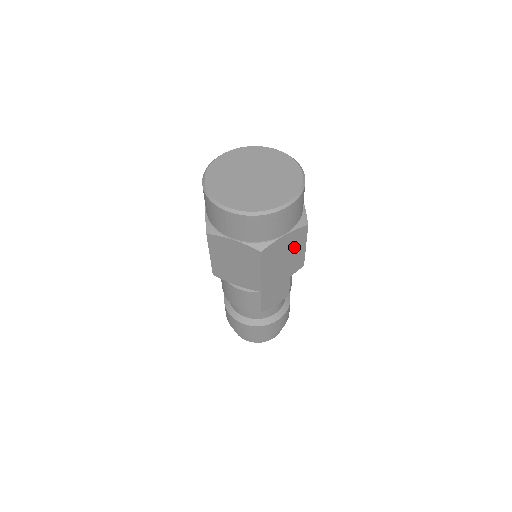
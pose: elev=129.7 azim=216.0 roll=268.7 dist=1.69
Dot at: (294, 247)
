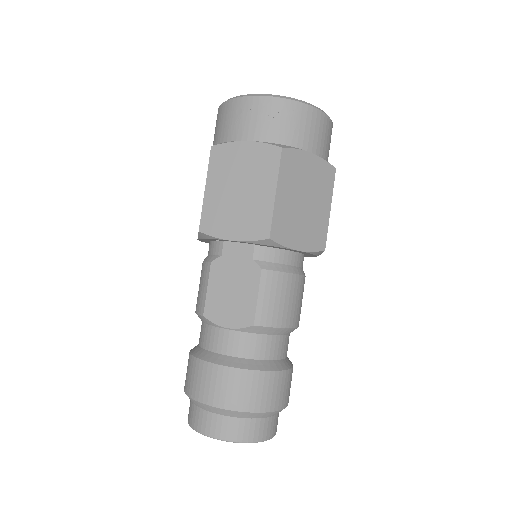
Dot at: (257, 178)
